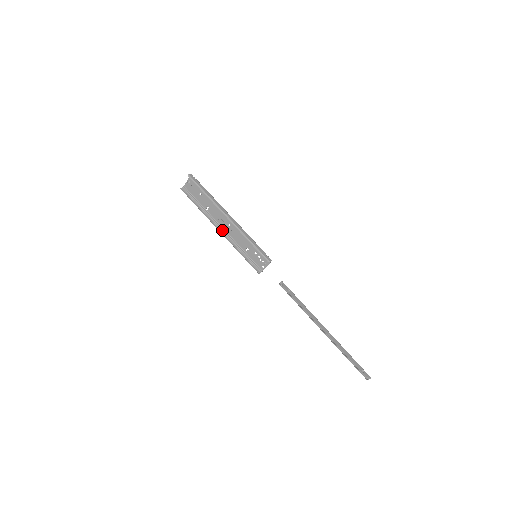
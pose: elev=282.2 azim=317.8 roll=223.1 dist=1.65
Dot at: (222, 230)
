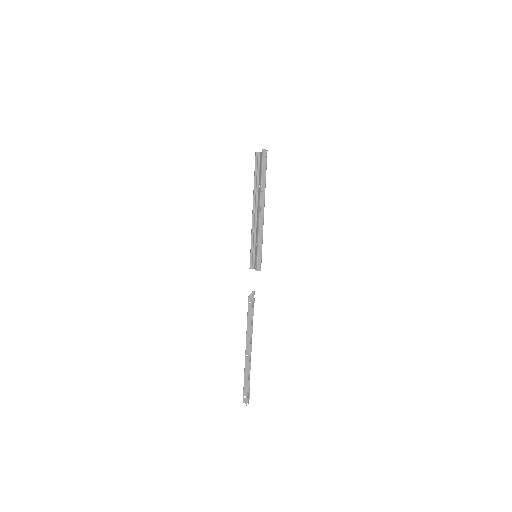
Dot at: (255, 213)
